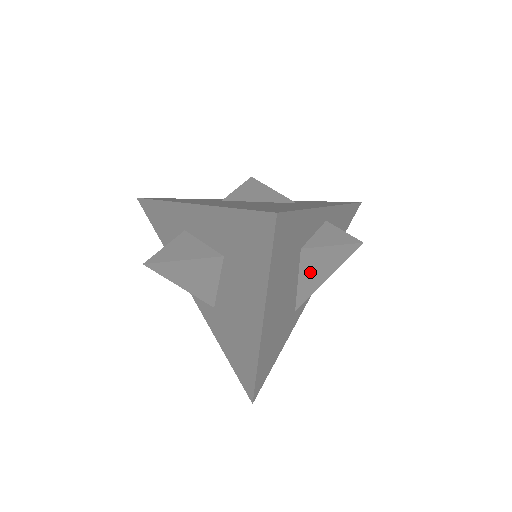
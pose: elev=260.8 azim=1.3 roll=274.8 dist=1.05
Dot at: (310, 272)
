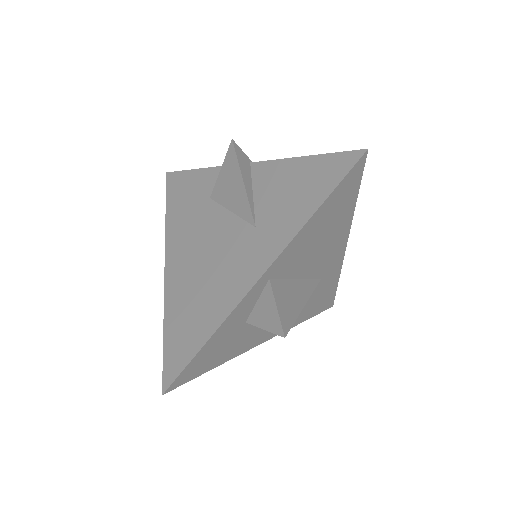
Dot at: occluded
